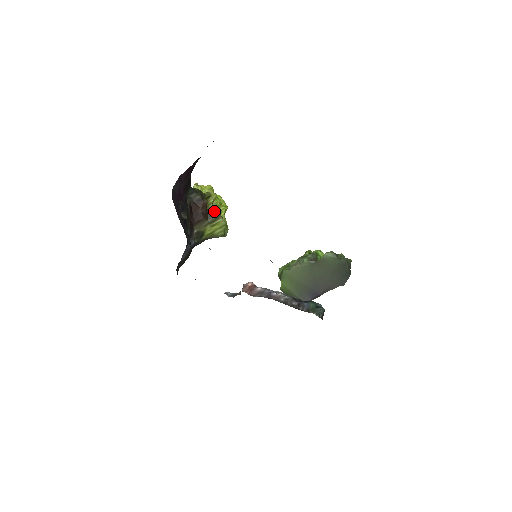
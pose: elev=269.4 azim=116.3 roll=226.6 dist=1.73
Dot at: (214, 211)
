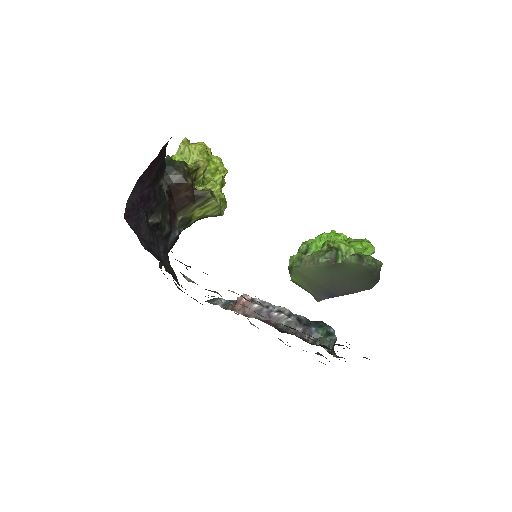
Dot at: (203, 191)
